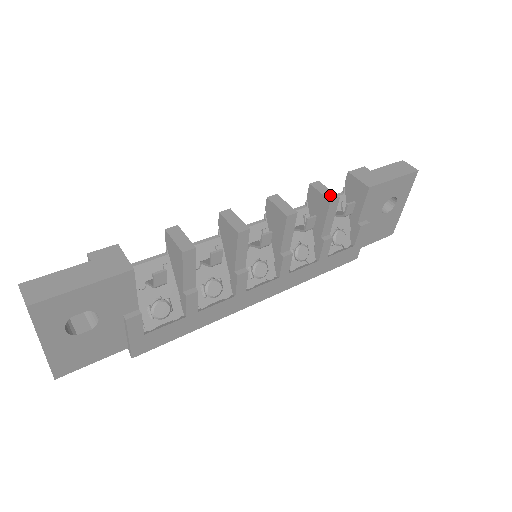
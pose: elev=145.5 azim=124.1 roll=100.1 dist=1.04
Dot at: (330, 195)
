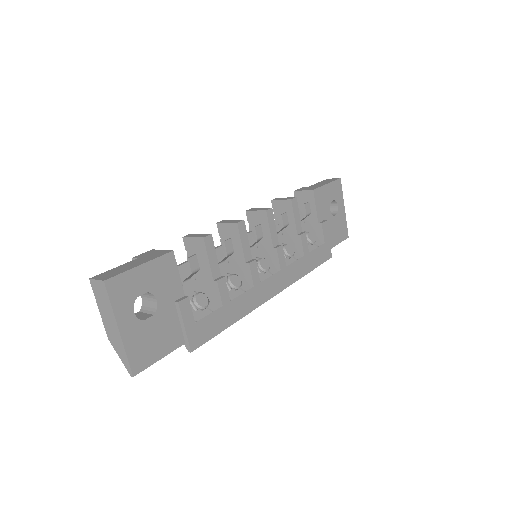
Dot at: (289, 198)
